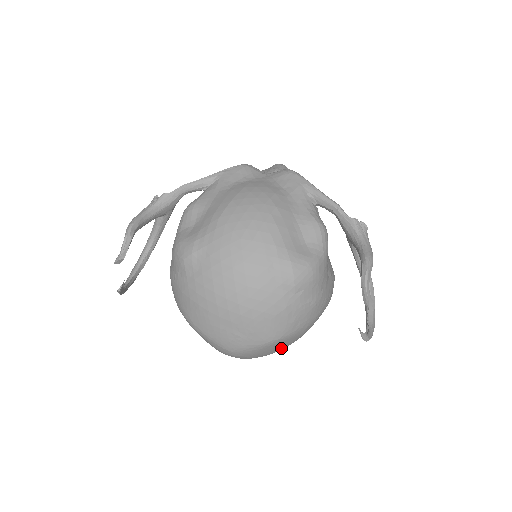
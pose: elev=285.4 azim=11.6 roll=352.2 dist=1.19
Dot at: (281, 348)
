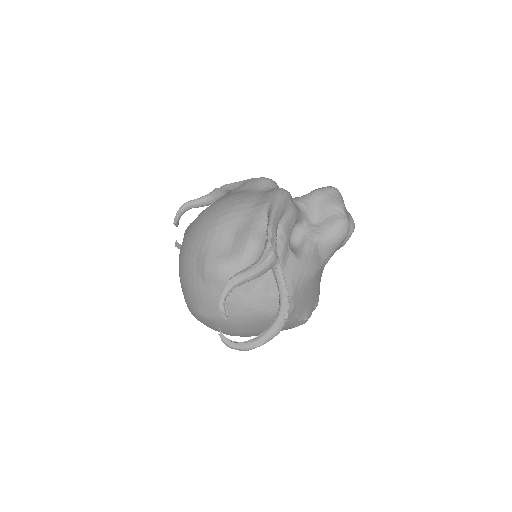
Dot at: (222, 330)
